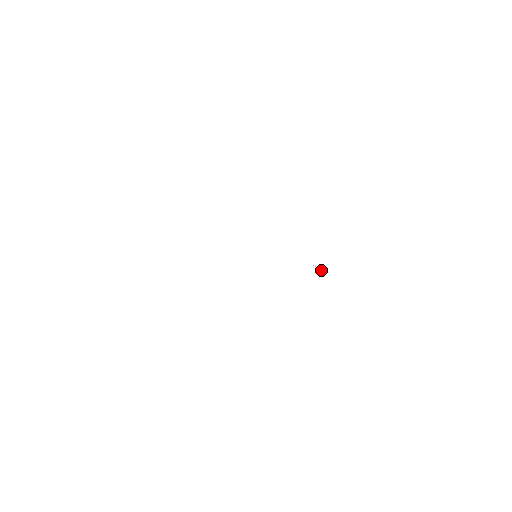
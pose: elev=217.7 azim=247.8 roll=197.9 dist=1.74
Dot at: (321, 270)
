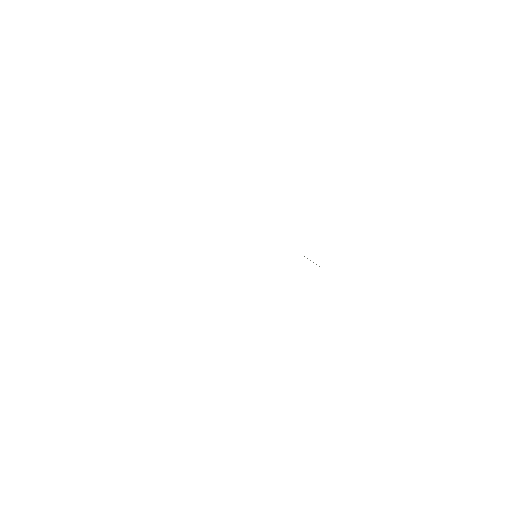
Dot at: (316, 264)
